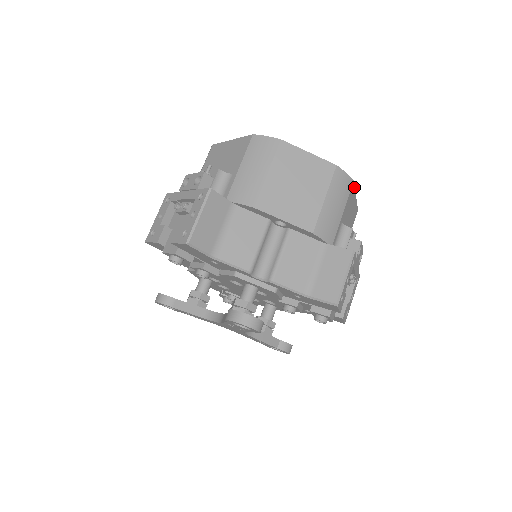
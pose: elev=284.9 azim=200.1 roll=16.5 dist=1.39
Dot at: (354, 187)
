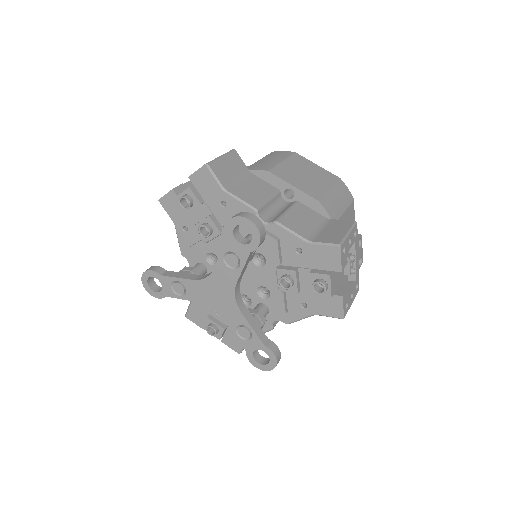
Dot at: (354, 210)
